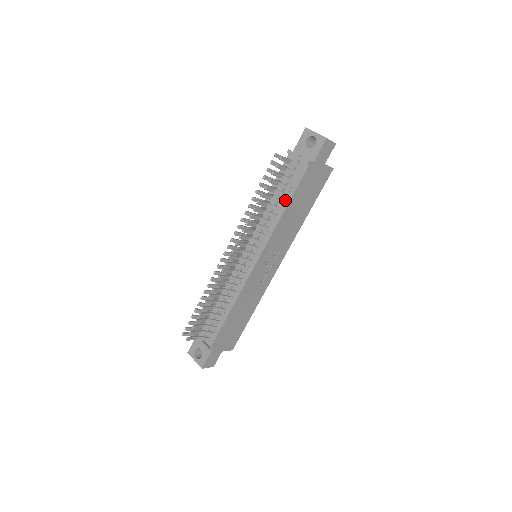
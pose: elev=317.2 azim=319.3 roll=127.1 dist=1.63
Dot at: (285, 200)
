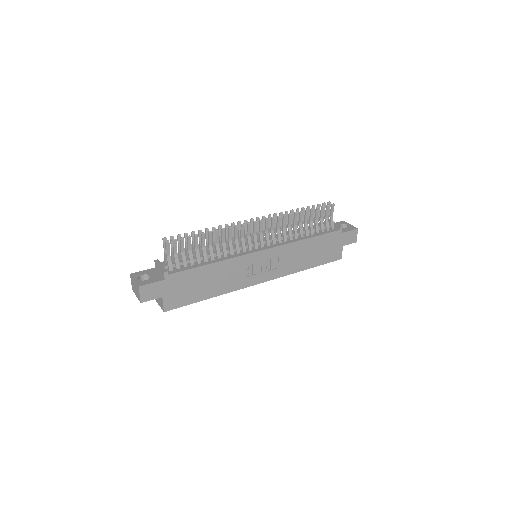
Dot at: (310, 235)
